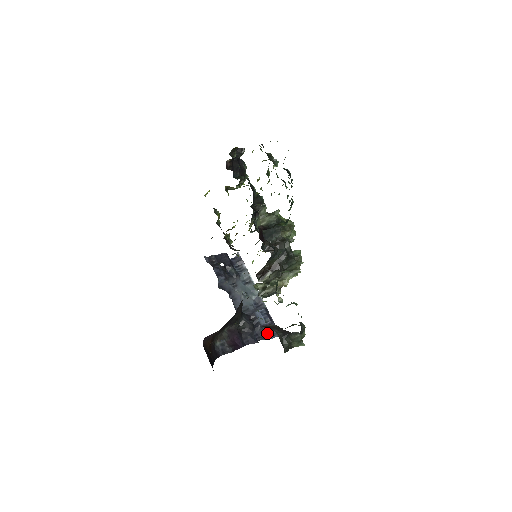
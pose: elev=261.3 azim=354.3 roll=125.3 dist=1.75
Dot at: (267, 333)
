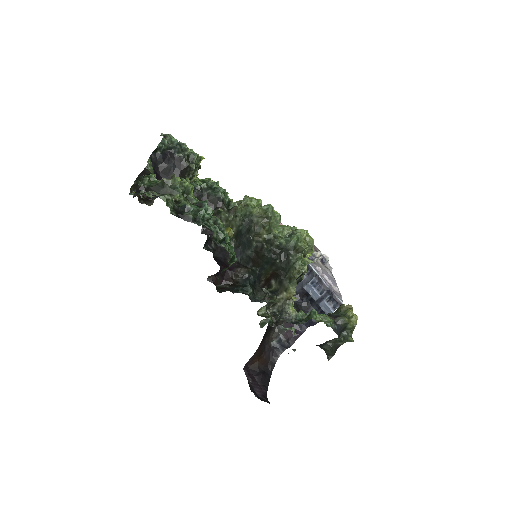
Dot at: (325, 308)
